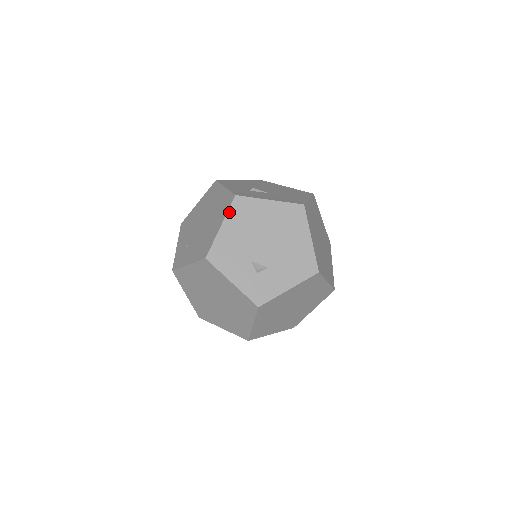
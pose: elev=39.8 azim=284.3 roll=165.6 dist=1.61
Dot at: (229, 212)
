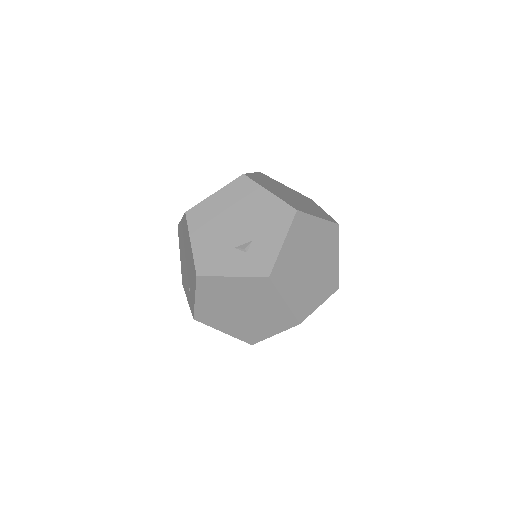
Dot at: (189, 228)
